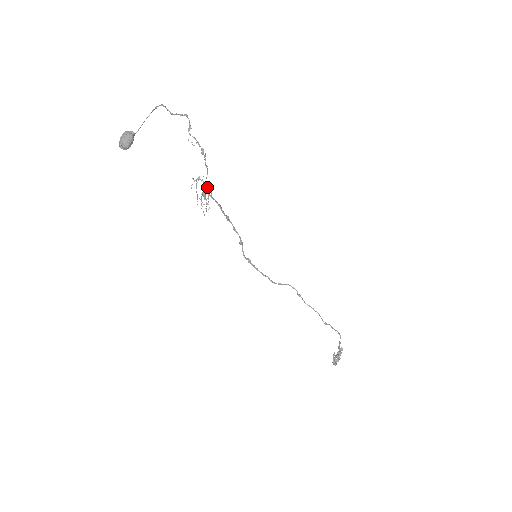
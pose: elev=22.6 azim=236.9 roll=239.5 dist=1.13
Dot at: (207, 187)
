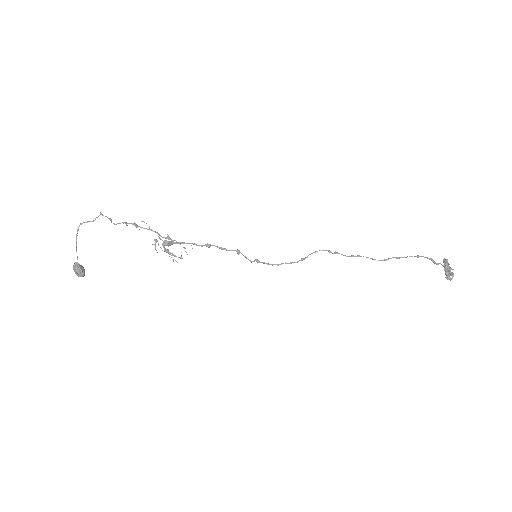
Dot at: (166, 242)
